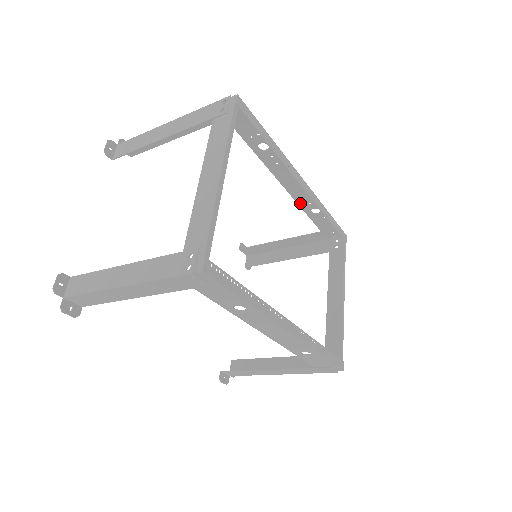
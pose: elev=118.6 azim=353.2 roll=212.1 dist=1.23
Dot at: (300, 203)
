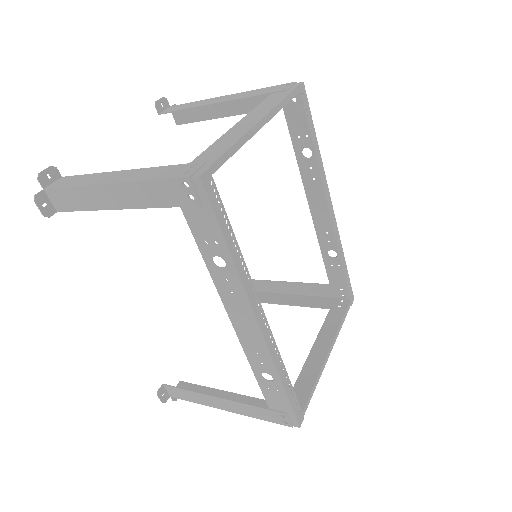
Dot at: (320, 238)
